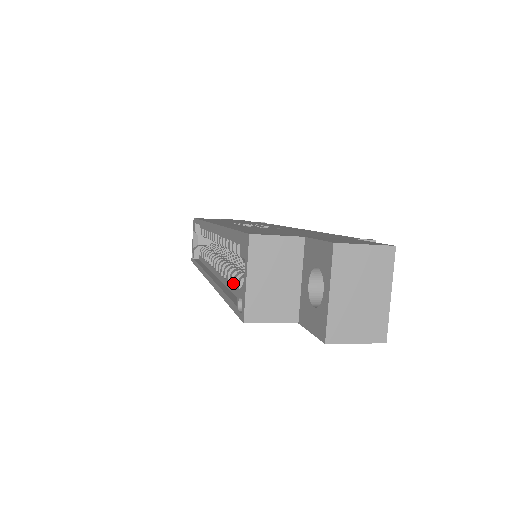
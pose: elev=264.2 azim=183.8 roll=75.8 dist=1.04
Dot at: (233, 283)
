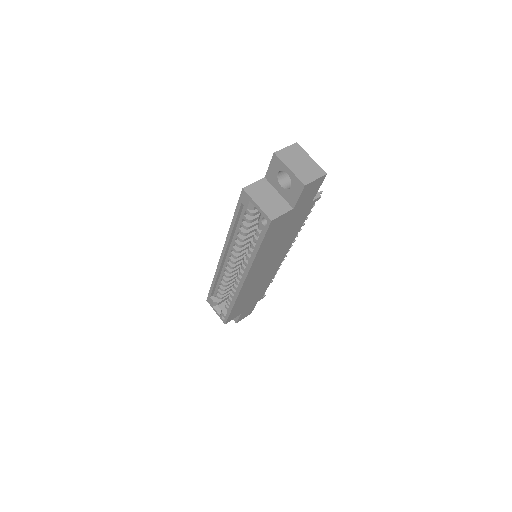
Dot at: (255, 242)
